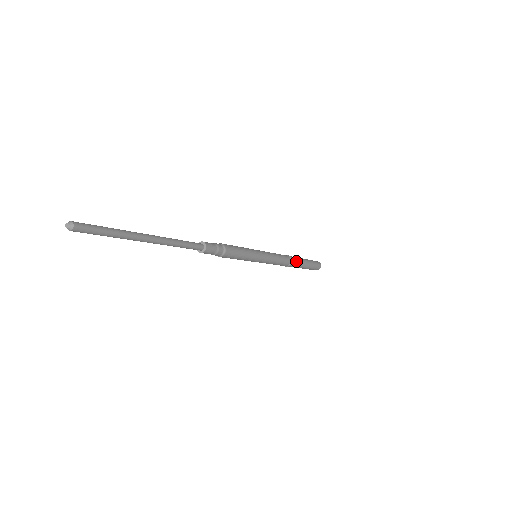
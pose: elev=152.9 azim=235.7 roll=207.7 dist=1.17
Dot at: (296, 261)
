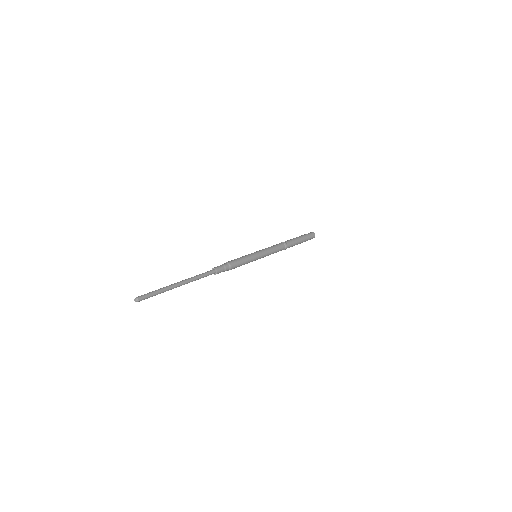
Dot at: (290, 246)
